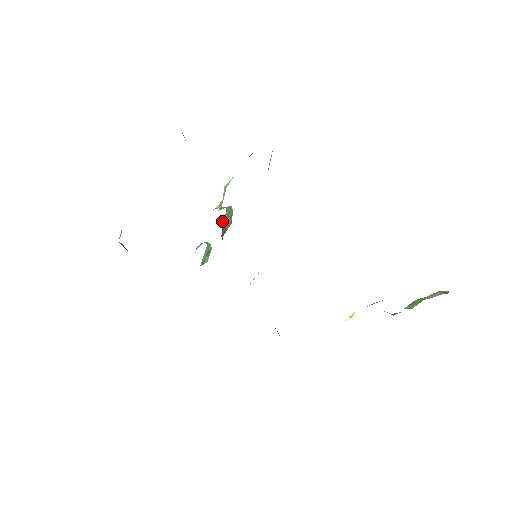
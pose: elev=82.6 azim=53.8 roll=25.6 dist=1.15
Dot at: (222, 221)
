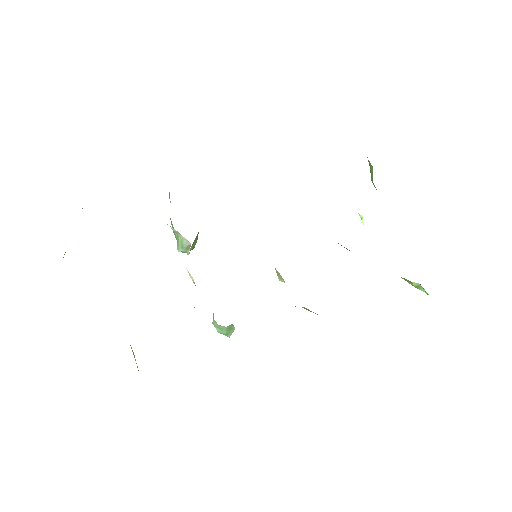
Dot at: occluded
